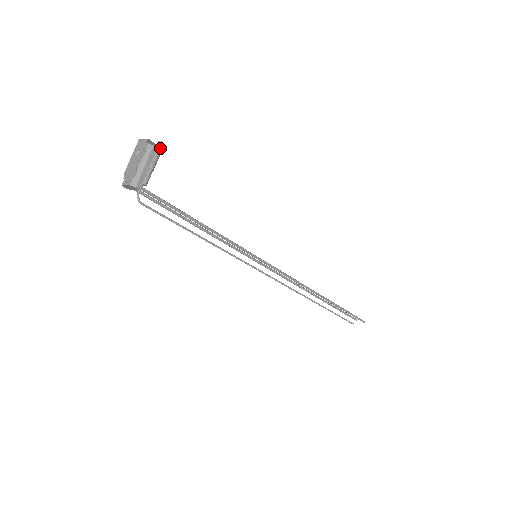
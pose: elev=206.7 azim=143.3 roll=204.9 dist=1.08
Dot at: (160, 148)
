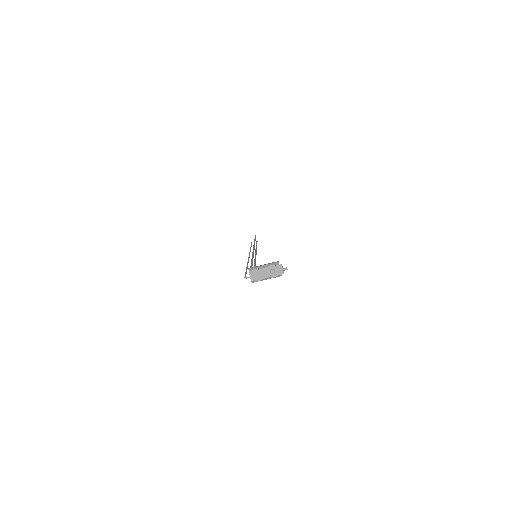
Dot at: occluded
